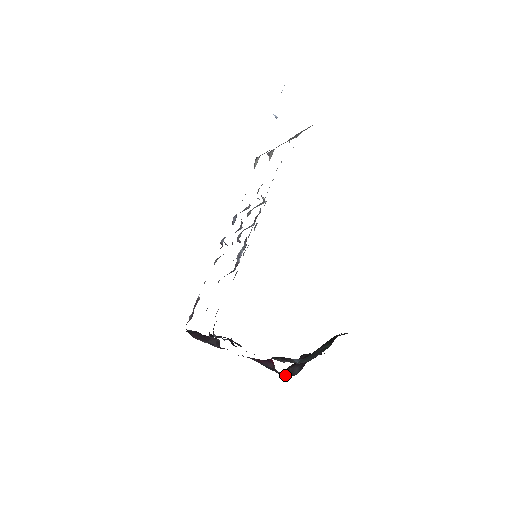
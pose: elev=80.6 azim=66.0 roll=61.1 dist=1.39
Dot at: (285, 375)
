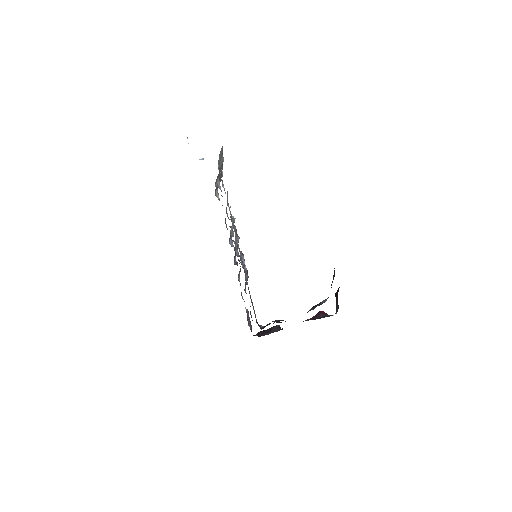
Dot at: occluded
